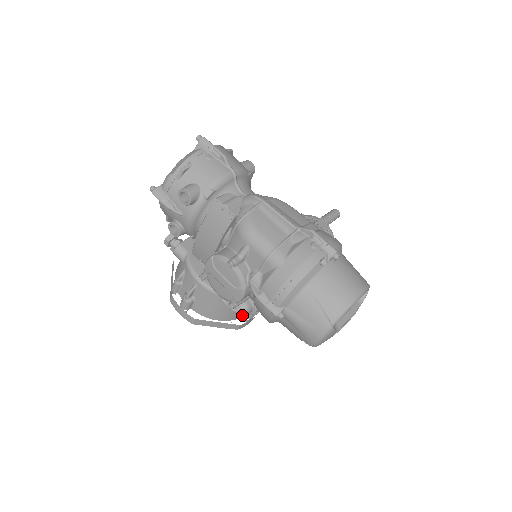
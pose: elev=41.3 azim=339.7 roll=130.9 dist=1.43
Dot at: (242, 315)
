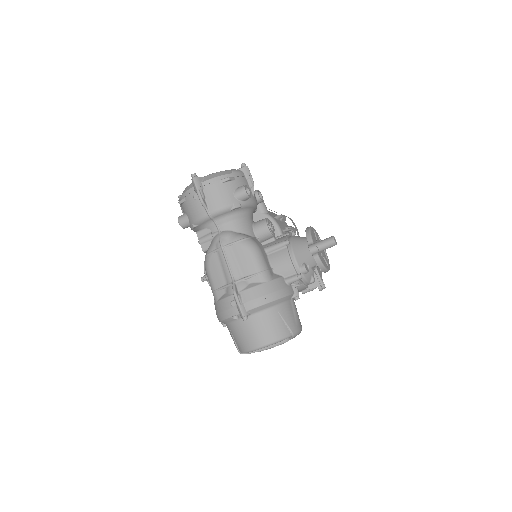
Dot at: occluded
